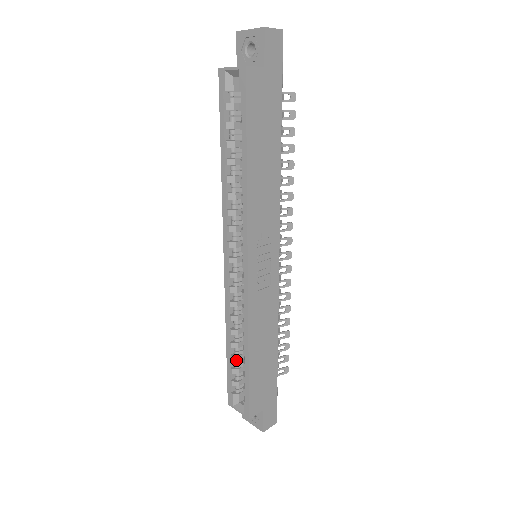
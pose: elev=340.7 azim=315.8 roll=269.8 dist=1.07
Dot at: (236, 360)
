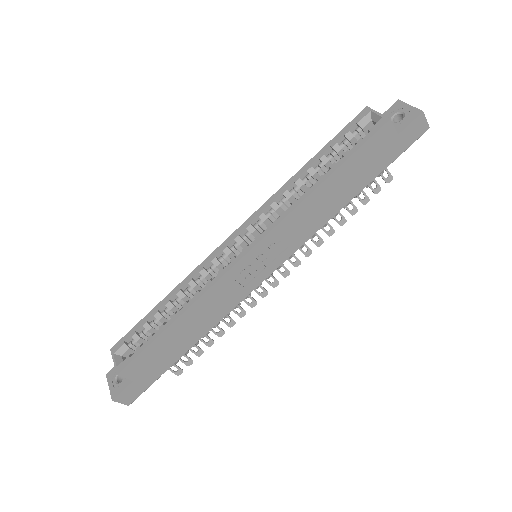
Dot at: (158, 318)
